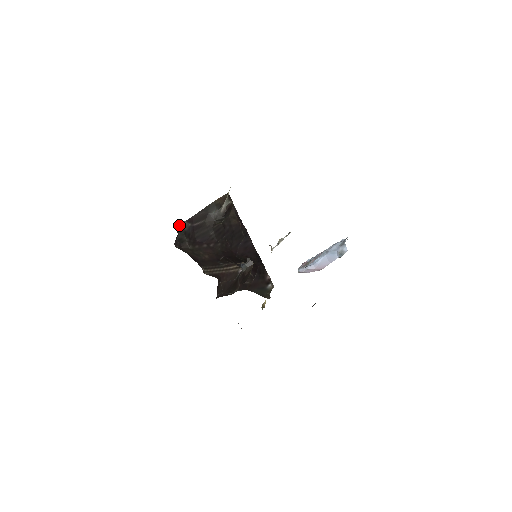
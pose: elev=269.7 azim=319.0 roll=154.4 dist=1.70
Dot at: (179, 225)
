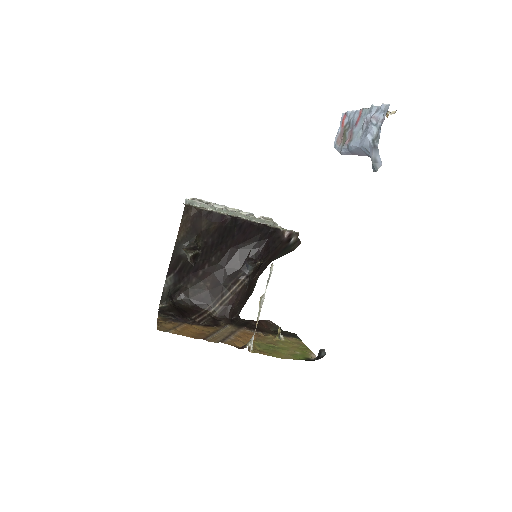
Dot at: (163, 290)
